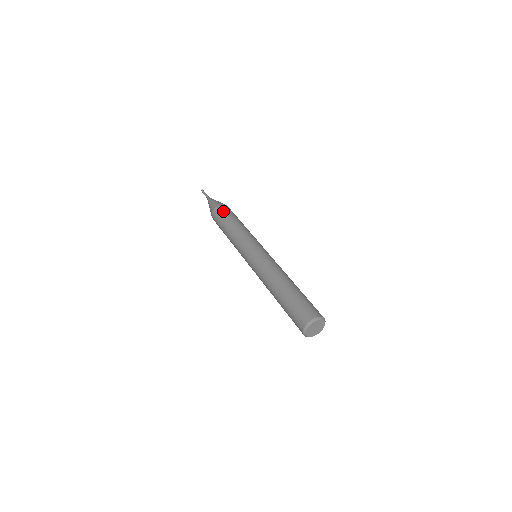
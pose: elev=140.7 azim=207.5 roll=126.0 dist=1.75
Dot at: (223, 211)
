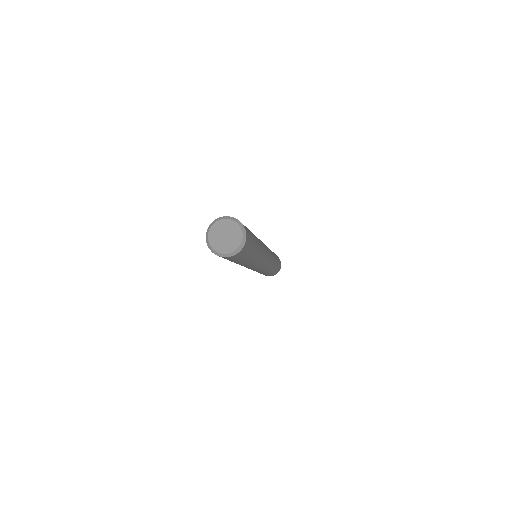
Dot at: occluded
